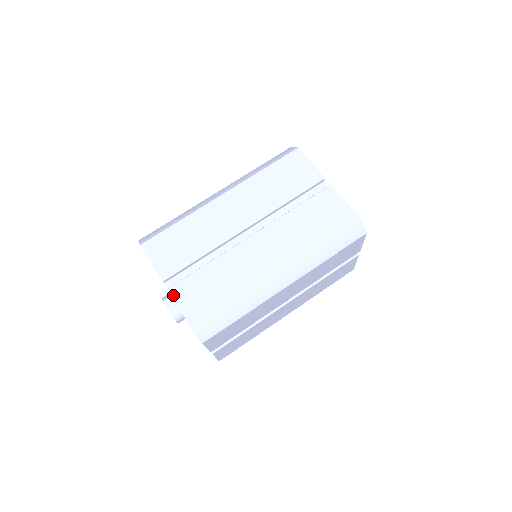
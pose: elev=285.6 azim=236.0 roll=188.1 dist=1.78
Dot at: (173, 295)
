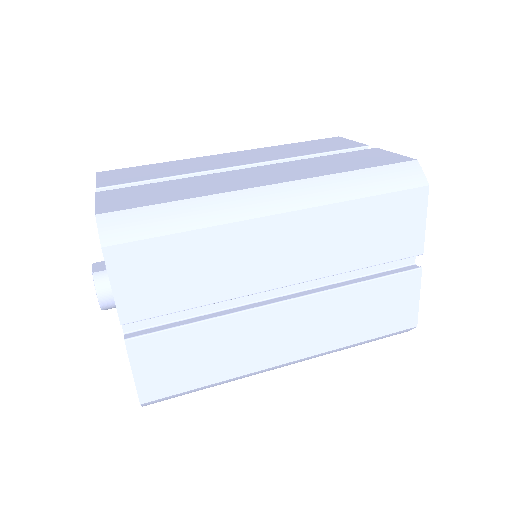
Dot at: (98, 195)
